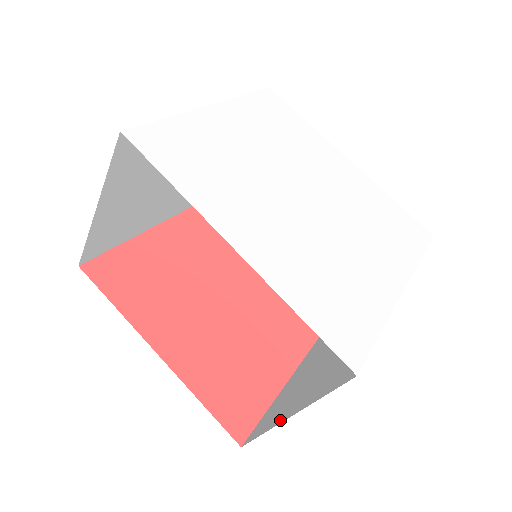
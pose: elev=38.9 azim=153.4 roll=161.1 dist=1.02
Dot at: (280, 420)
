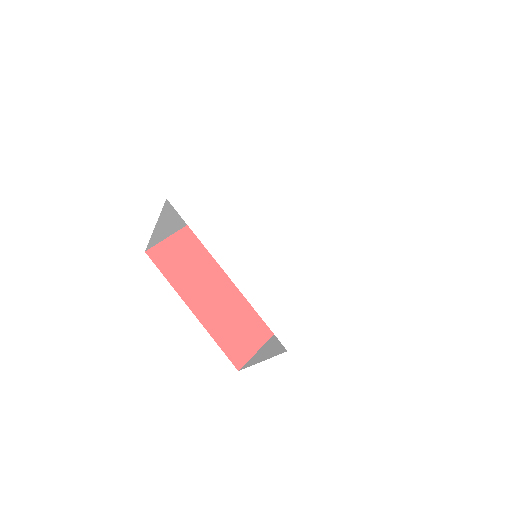
Dot at: (257, 362)
